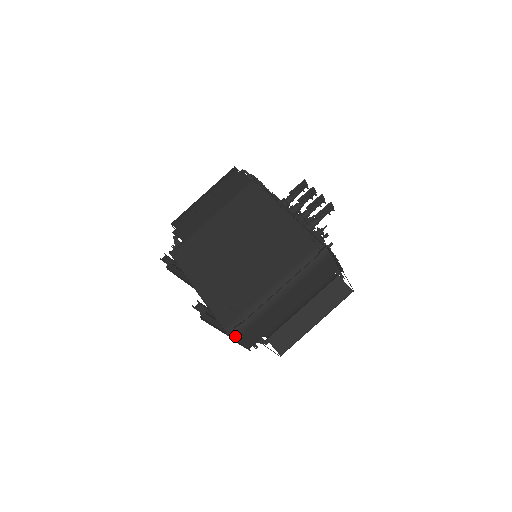
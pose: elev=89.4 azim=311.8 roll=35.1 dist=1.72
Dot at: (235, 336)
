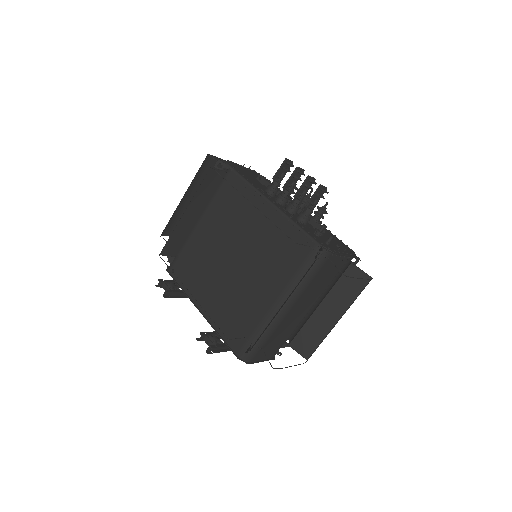
Dot at: (249, 359)
